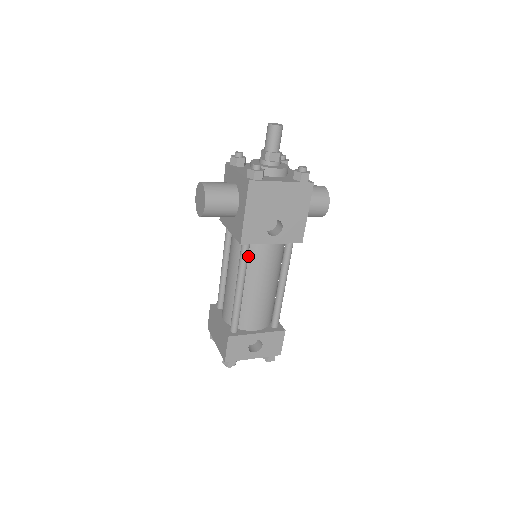
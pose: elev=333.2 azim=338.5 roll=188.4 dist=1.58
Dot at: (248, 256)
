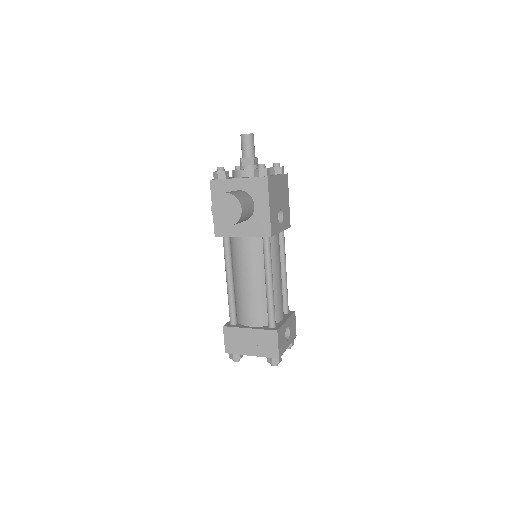
Dot at: occluded
